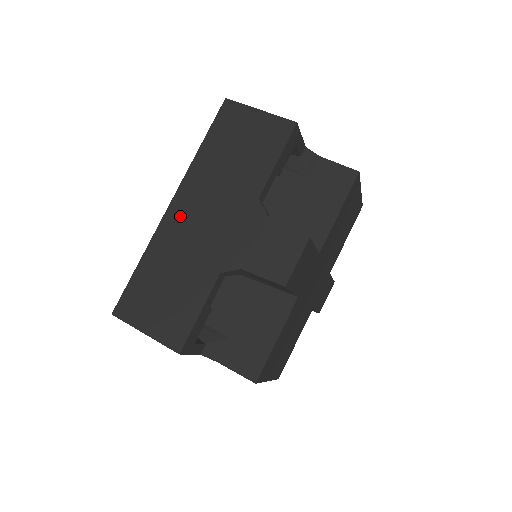
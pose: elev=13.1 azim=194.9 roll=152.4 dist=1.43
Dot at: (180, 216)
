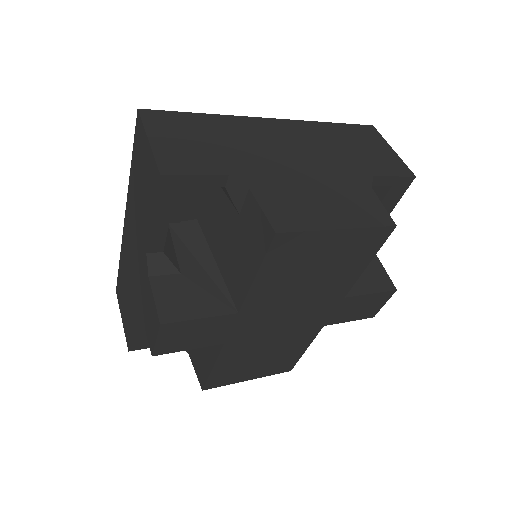
Dot at: (127, 234)
